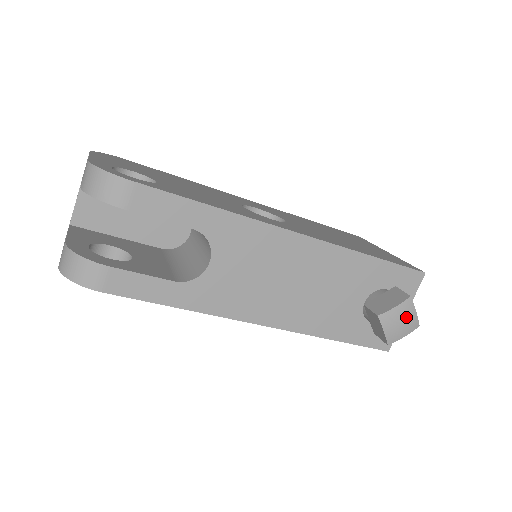
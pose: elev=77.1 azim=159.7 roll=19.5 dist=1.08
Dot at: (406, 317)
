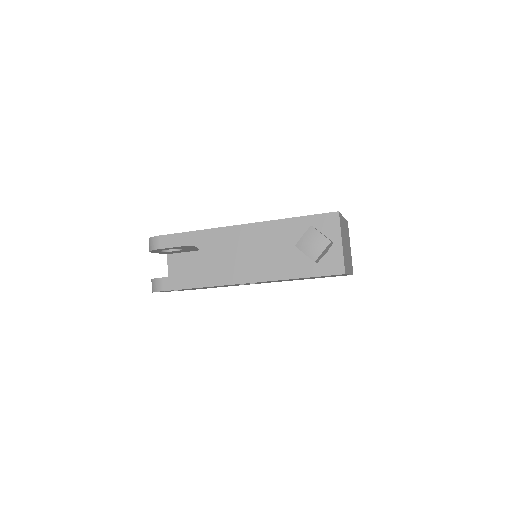
Dot at: (314, 239)
